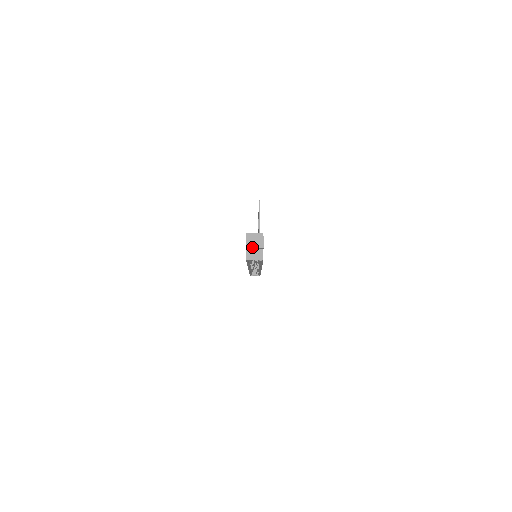
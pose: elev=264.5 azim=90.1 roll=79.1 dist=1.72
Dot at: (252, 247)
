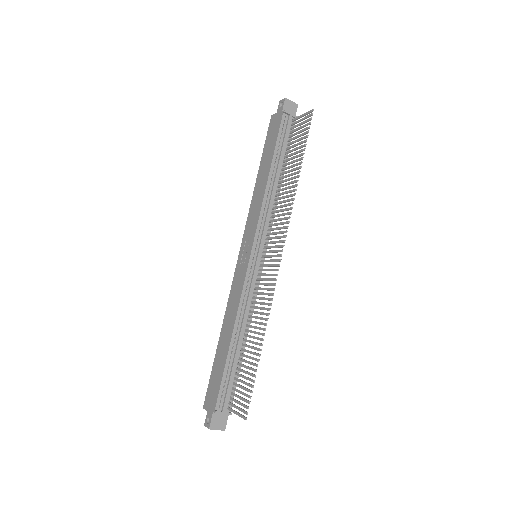
Dot at: occluded
